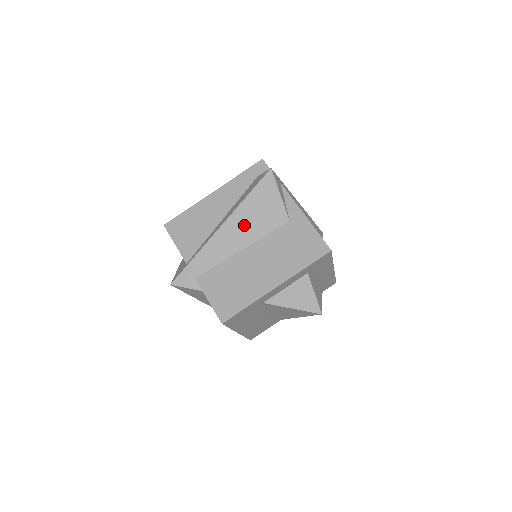
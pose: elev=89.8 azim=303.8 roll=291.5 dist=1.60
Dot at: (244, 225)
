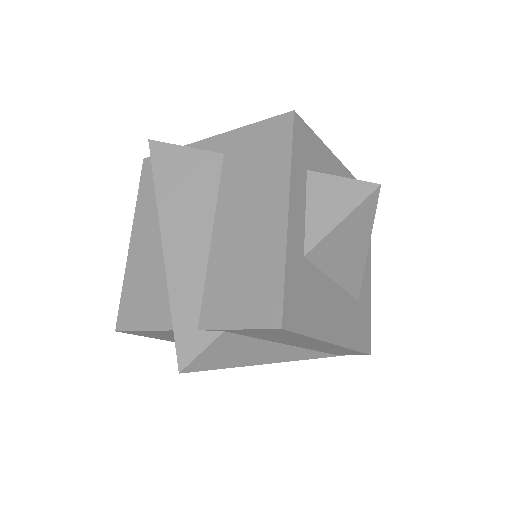
Dot at: (184, 214)
